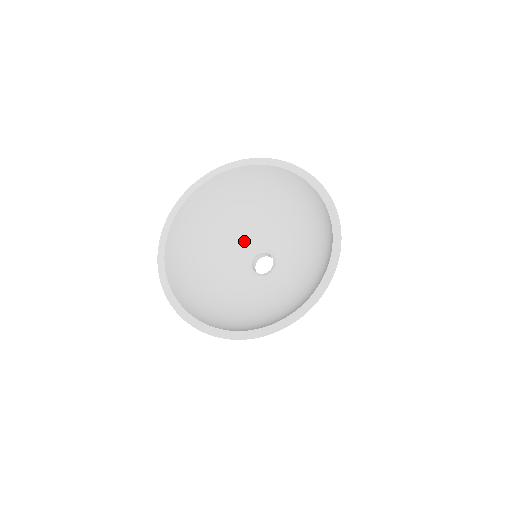
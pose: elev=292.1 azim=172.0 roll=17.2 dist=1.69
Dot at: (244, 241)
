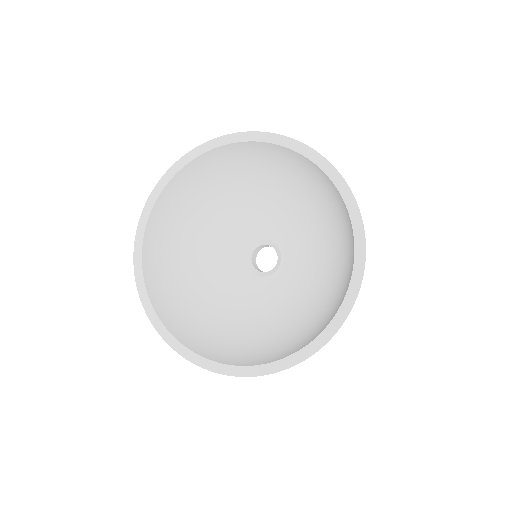
Dot at: (228, 256)
